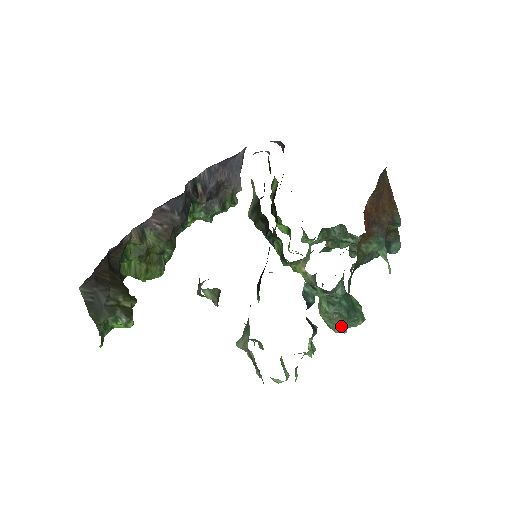
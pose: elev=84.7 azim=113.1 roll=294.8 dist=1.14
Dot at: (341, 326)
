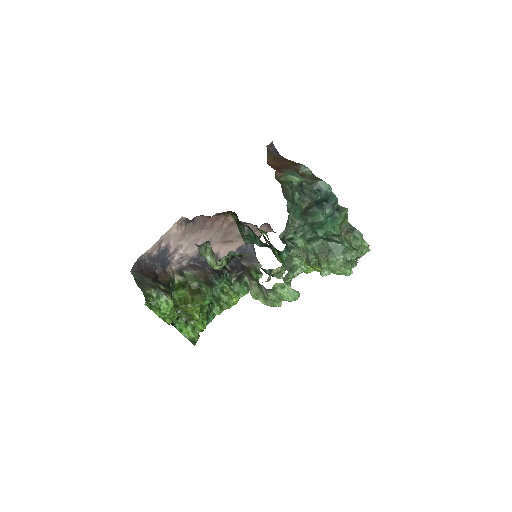
Dot at: (342, 263)
